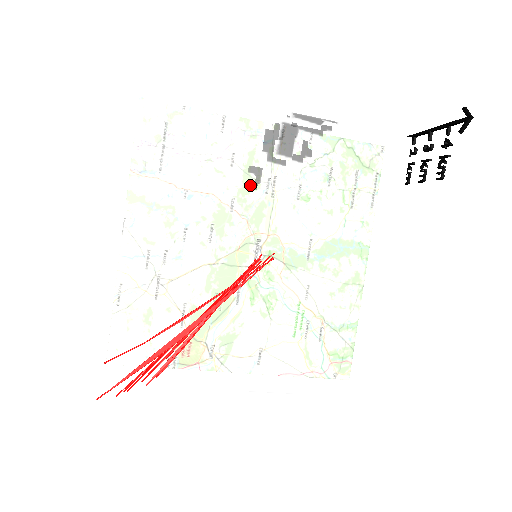
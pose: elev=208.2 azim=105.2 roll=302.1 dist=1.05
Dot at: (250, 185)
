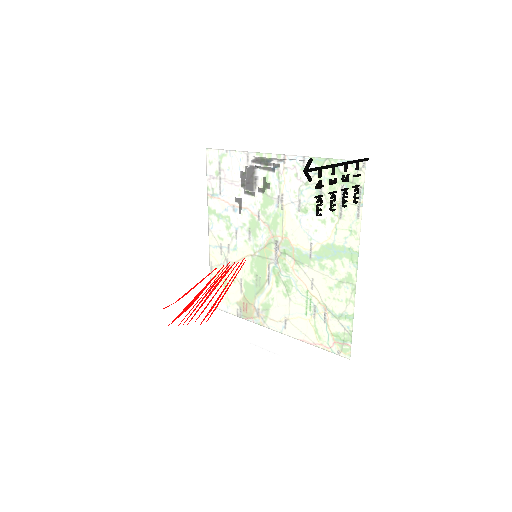
Dot at: (237, 210)
